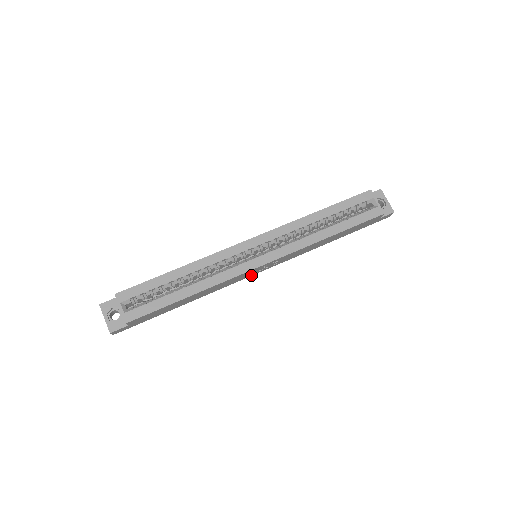
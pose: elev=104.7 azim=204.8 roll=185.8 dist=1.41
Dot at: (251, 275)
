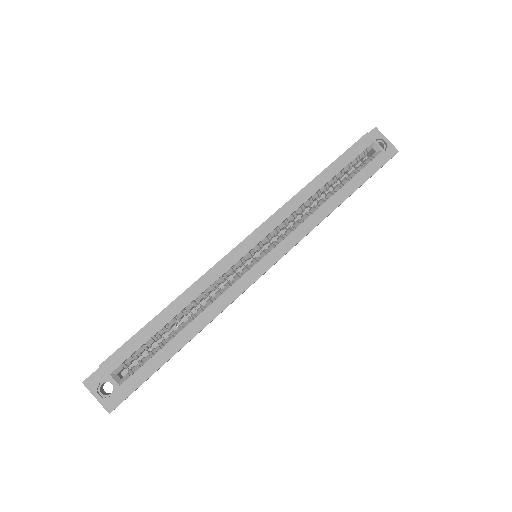
Dot at: occluded
